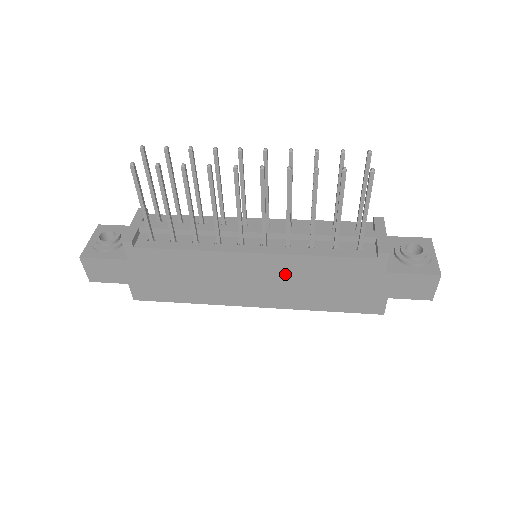
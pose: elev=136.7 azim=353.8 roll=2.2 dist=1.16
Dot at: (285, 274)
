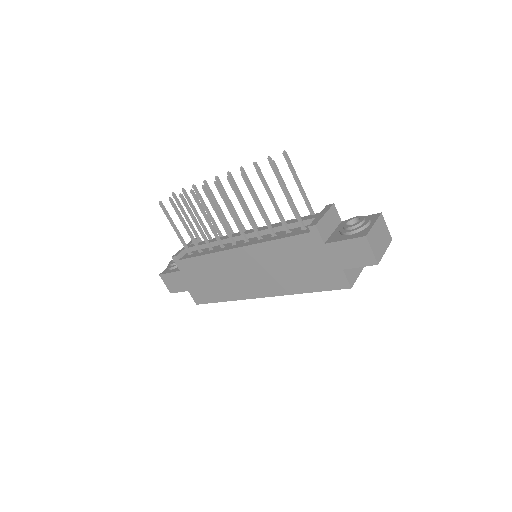
Dot at: (263, 262)
